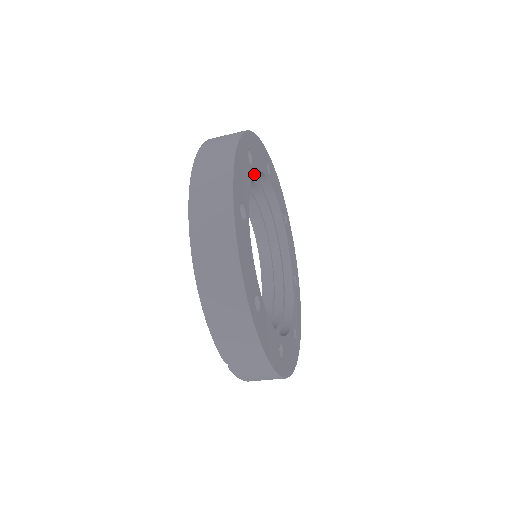
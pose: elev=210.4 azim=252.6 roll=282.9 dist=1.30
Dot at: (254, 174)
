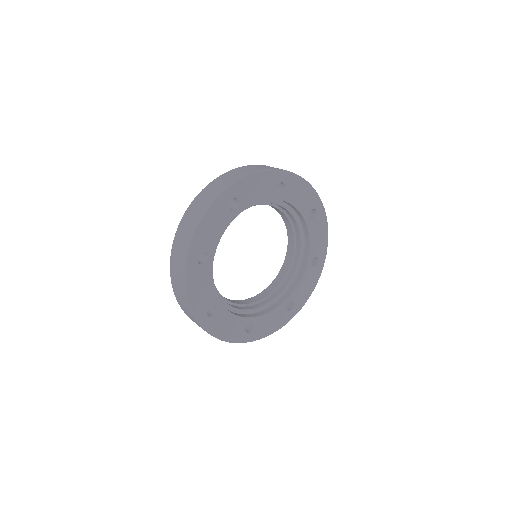
Dot at: occluded
